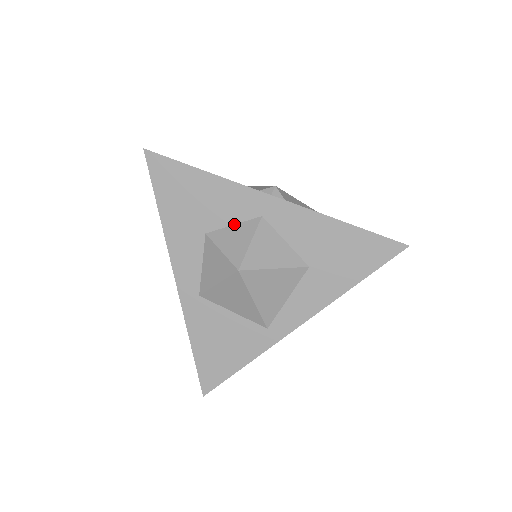
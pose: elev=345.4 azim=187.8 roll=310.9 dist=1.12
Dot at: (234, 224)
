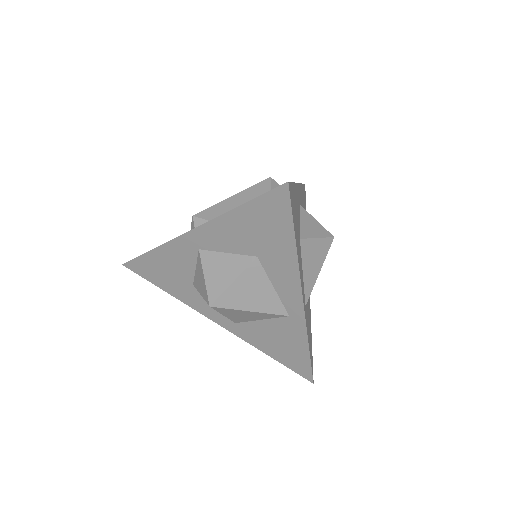
Dot at: (195, 267)
